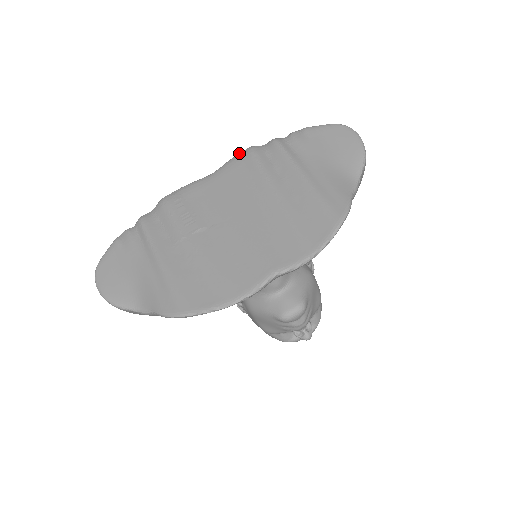
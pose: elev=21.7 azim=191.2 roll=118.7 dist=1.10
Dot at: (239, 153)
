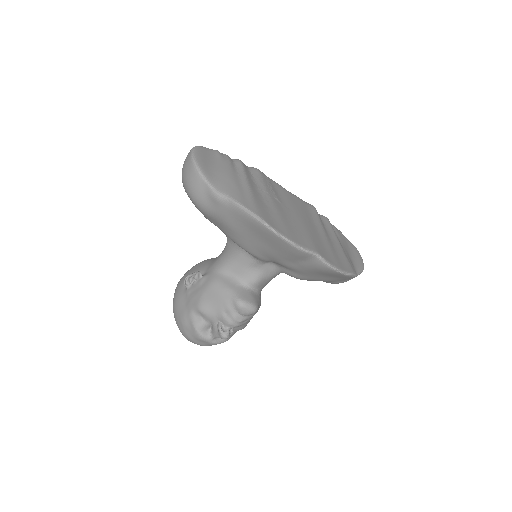
Dot at: (306, 202)
